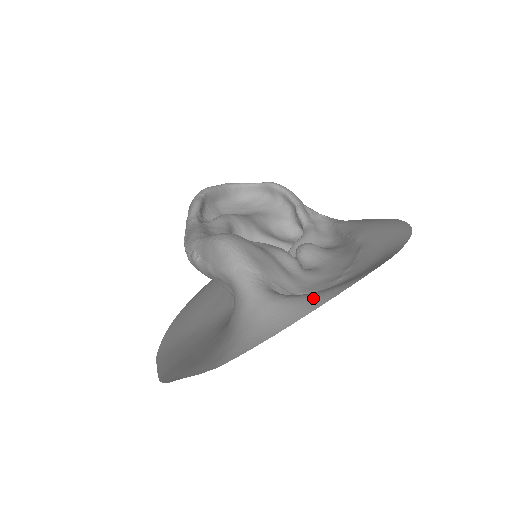
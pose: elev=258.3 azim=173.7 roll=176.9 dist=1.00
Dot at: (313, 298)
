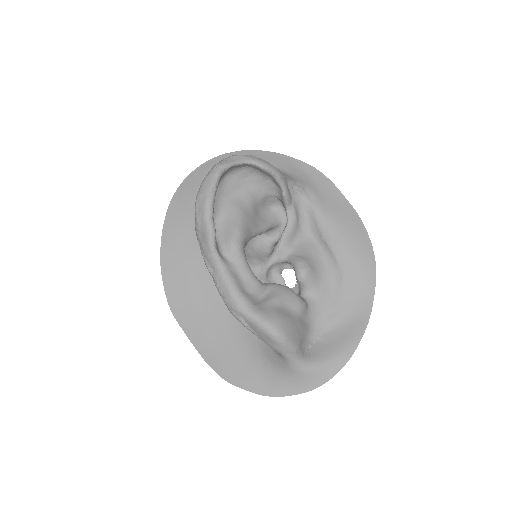
Dot at: (331, 367)
